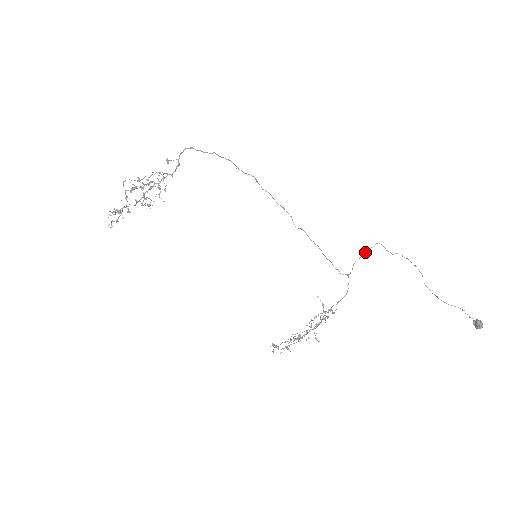
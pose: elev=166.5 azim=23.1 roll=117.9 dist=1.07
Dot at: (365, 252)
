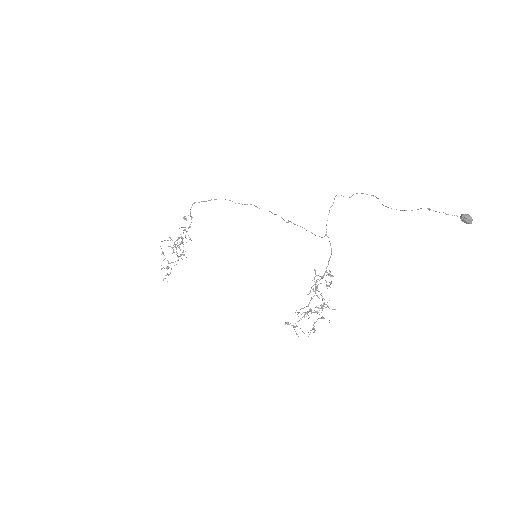
Dot at: occluded
